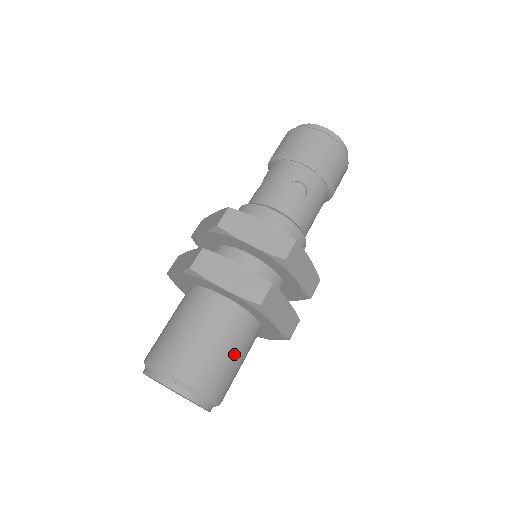
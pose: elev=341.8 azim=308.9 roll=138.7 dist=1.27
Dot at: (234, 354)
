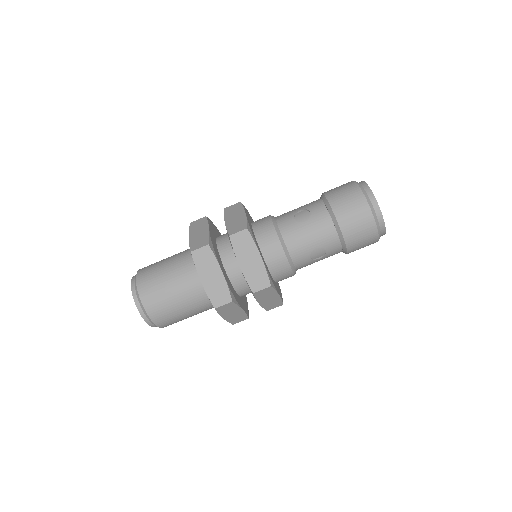
Dot at: (173, 287)
